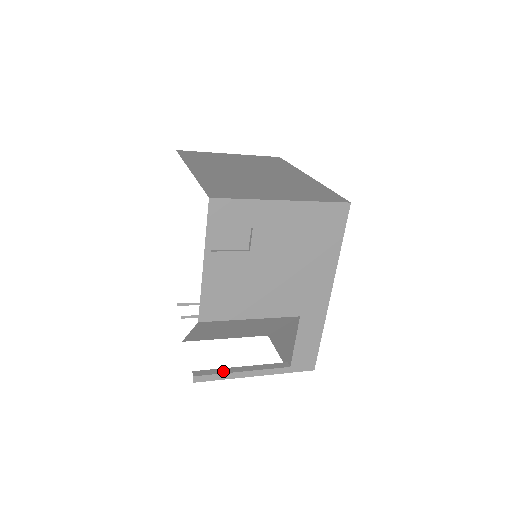
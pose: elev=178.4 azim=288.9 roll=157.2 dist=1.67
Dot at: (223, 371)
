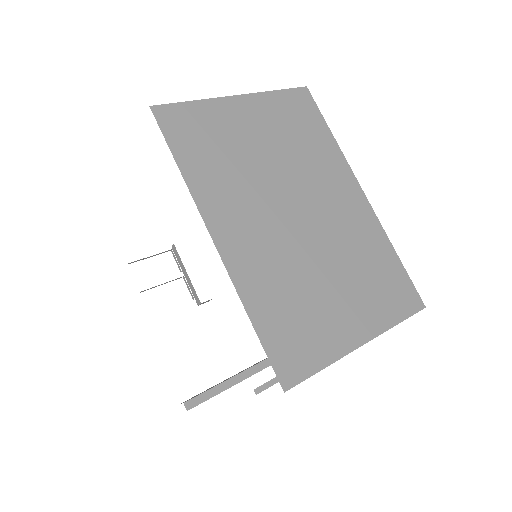
Dot at: (214, 392)
